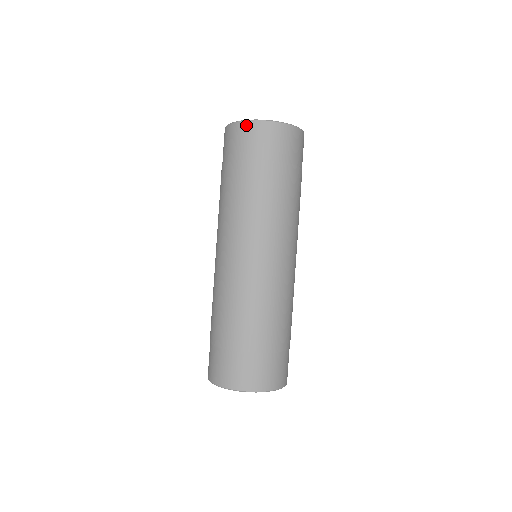
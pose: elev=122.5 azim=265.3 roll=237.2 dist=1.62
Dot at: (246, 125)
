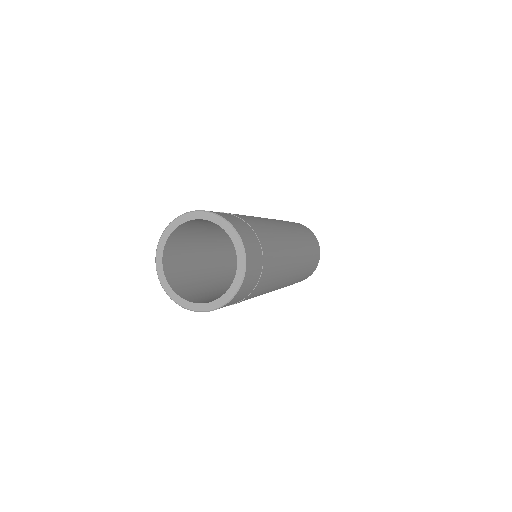
Dot at: occluded
